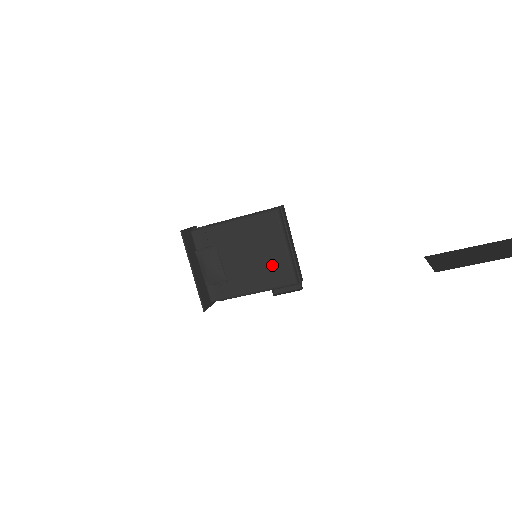
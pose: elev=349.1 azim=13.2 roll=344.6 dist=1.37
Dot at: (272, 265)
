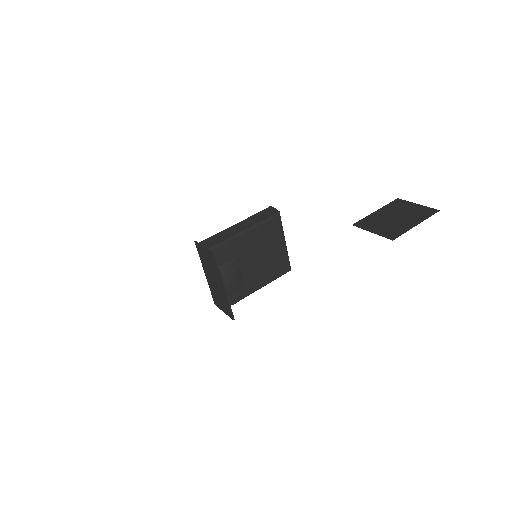
Dot at: (275, 261)
